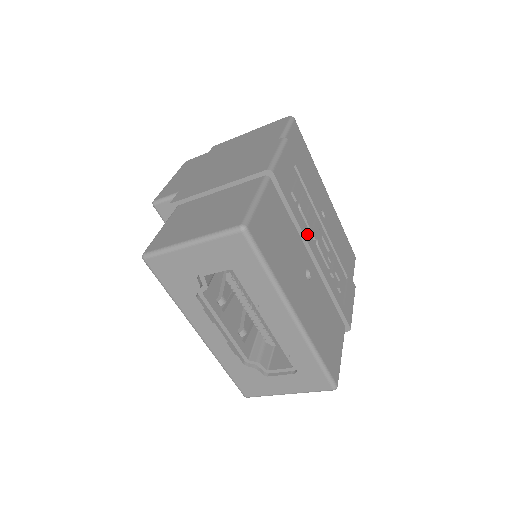
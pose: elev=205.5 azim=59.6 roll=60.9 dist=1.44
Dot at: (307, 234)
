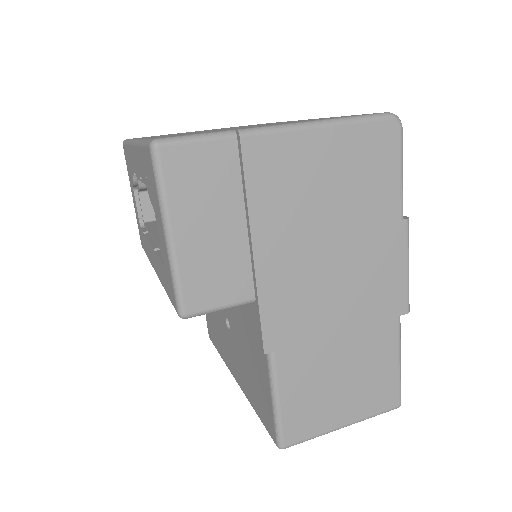
Dot at: occluded
